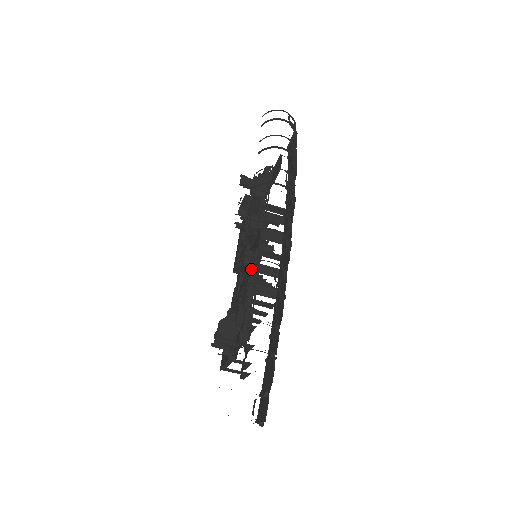
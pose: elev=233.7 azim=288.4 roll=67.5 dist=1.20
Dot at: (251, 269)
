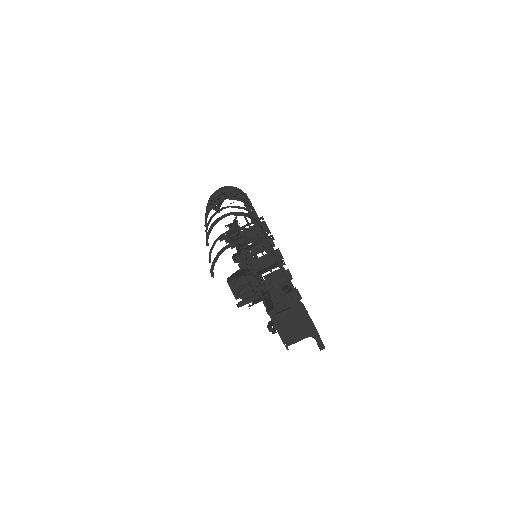
Dot at: (235, 240)
